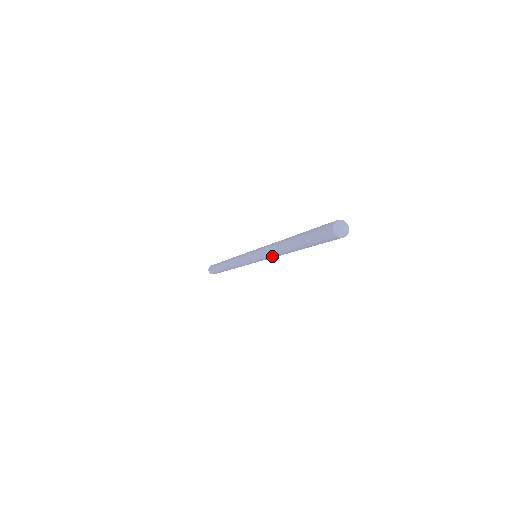
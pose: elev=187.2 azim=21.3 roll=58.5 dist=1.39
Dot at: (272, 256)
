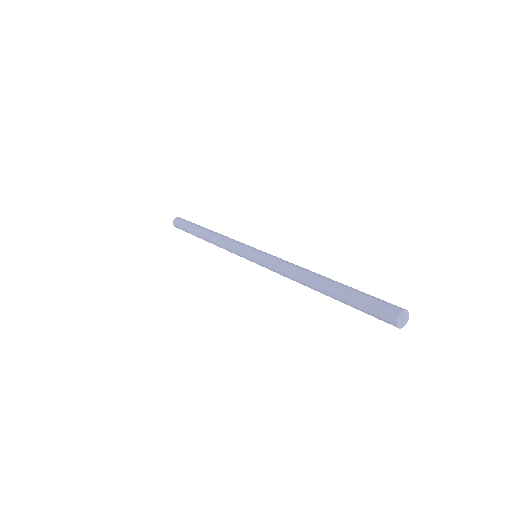
Dot at: (284, 275)
